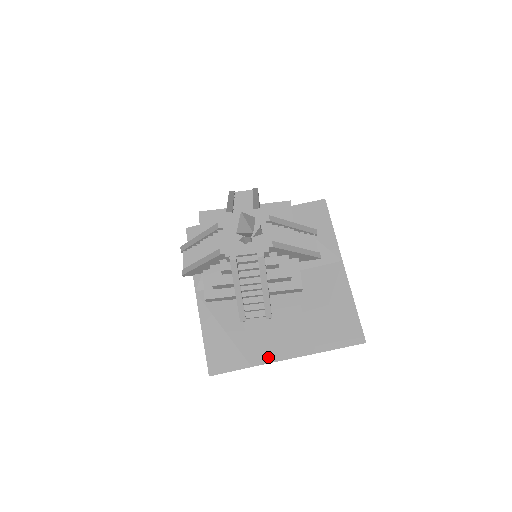
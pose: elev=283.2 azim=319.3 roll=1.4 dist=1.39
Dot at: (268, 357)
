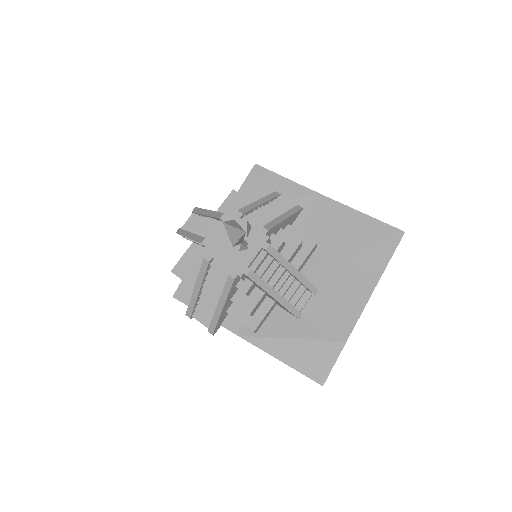
Dot at: (350, 321)
